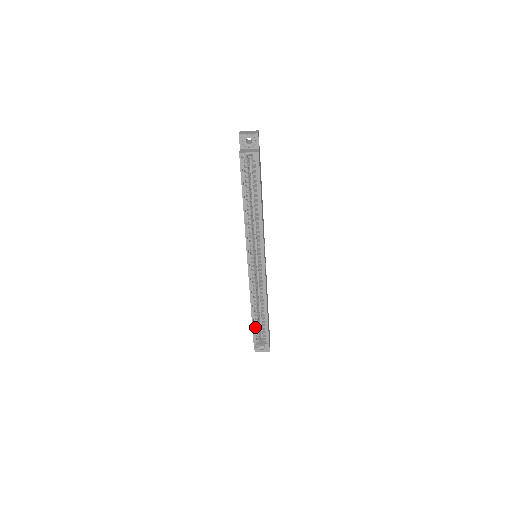
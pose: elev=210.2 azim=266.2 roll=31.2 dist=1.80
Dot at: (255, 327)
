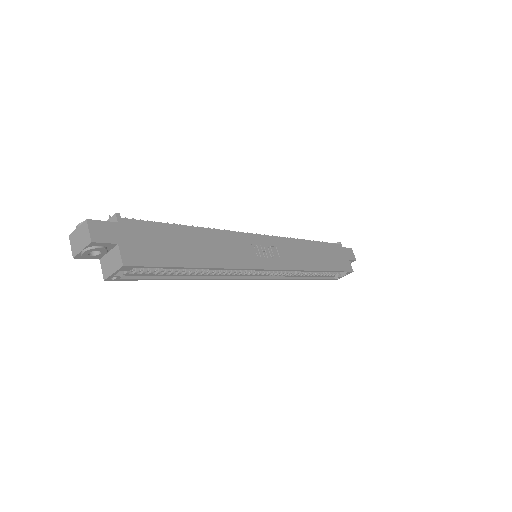
Dot at: (320, 276)
